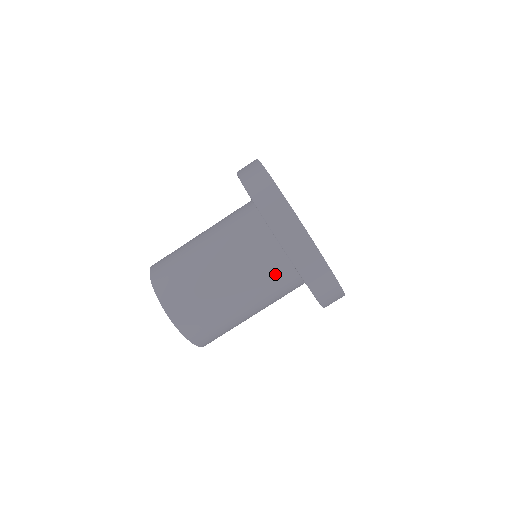
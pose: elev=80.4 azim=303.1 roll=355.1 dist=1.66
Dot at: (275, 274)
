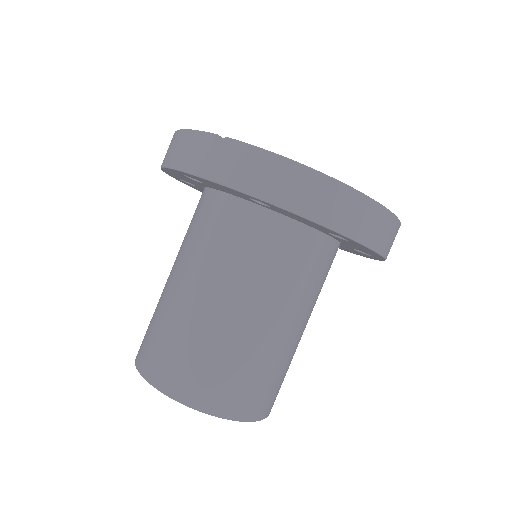
Dot at: (328, 270)
